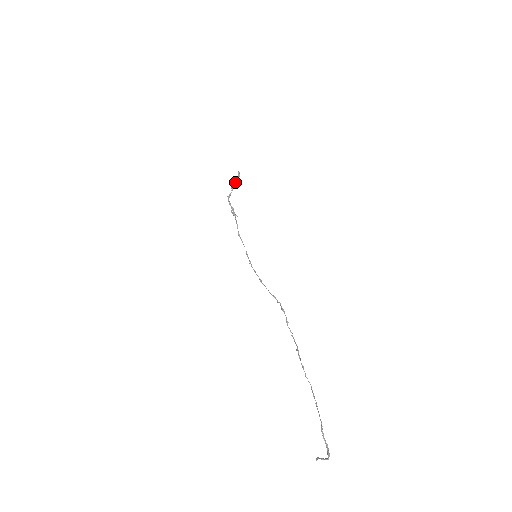
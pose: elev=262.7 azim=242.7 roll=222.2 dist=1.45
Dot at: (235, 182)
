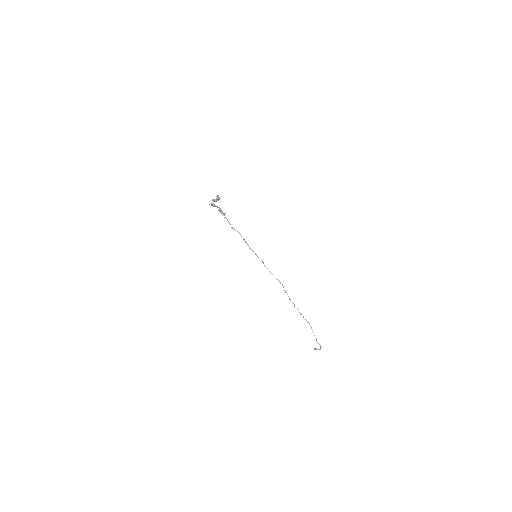
Dot at: (216, 201)
